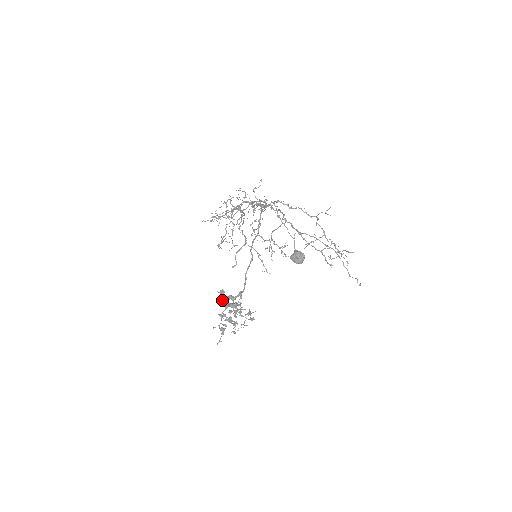
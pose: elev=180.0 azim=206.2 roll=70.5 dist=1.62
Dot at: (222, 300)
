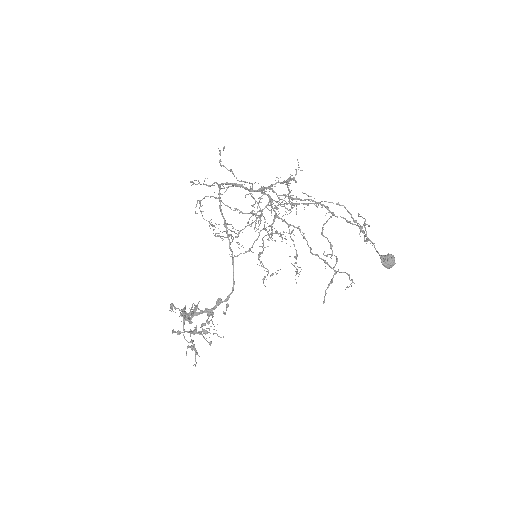
Dot at: (188, 318)
